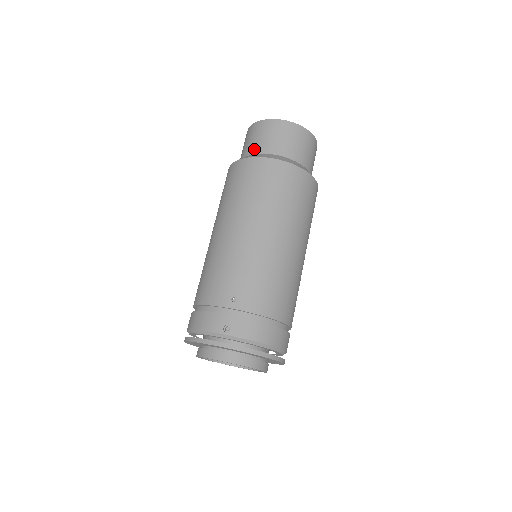
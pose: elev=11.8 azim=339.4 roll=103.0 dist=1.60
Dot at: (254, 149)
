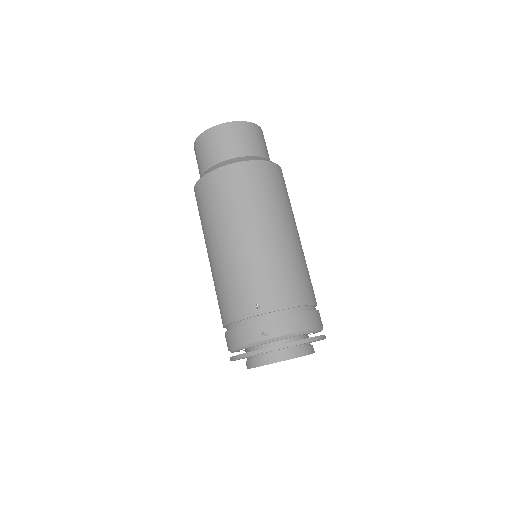
Dot at: (209, 162)
